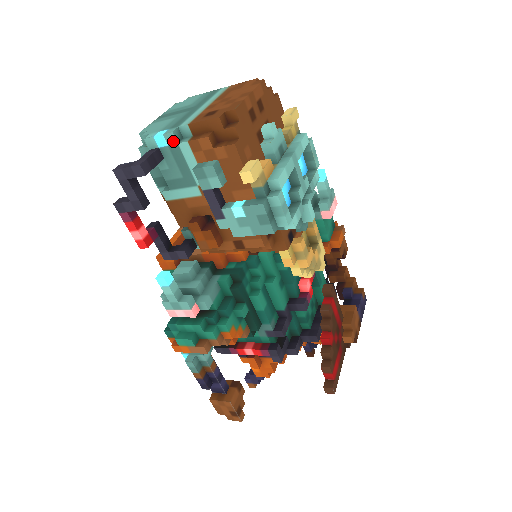
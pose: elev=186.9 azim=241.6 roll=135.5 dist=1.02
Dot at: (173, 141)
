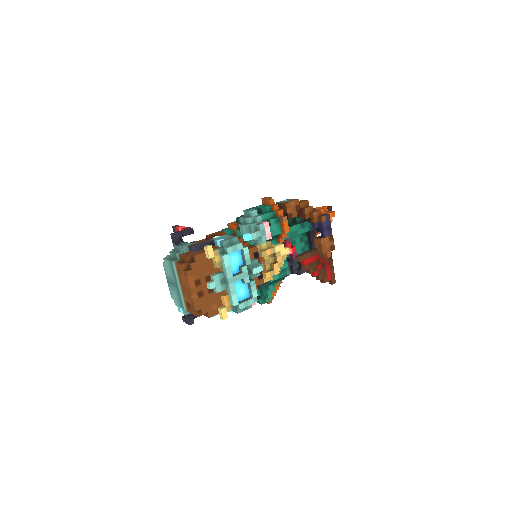
Dot at: (188, 313)
